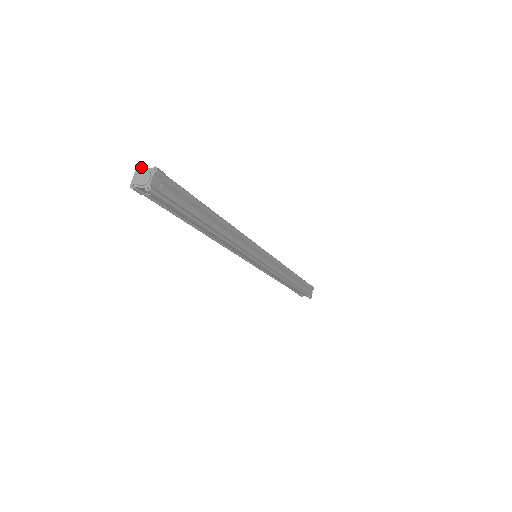
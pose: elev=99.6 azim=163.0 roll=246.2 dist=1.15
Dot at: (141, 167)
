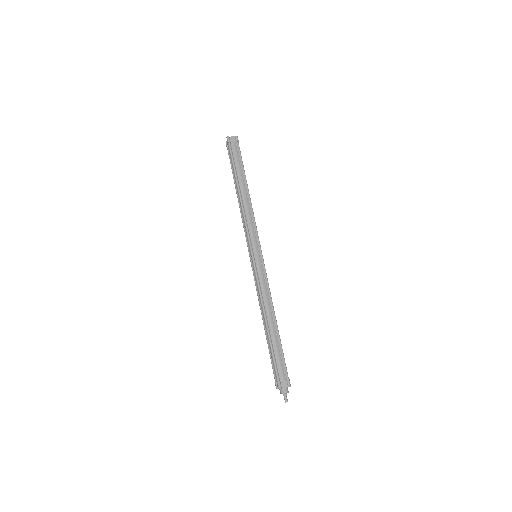
Dot at: occluded
